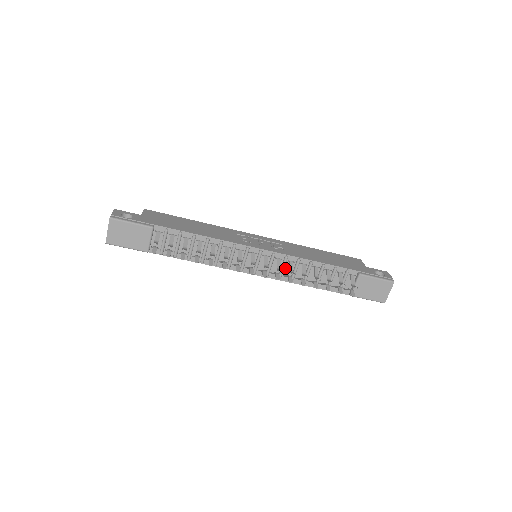
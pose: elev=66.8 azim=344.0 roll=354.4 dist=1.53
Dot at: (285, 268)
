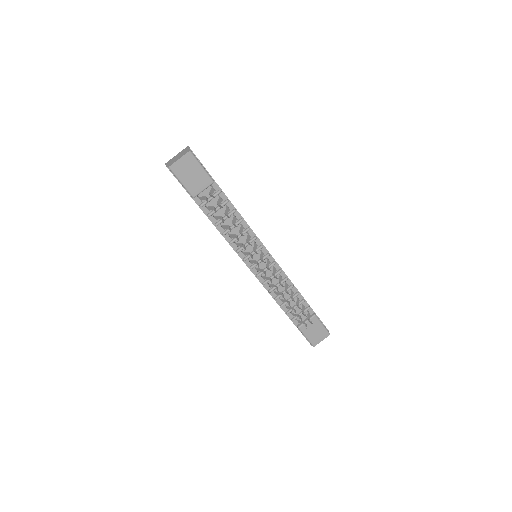
Dot at: (273, 278)
